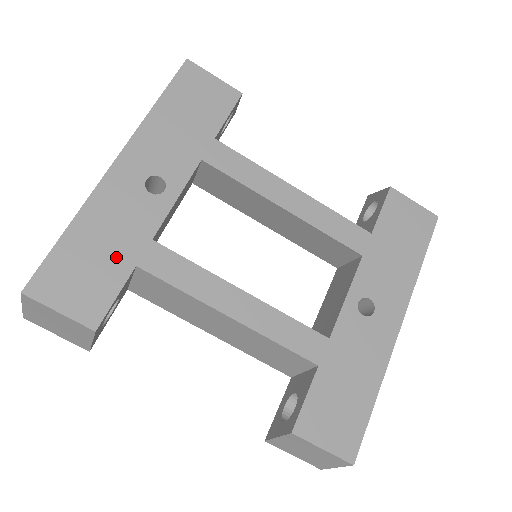
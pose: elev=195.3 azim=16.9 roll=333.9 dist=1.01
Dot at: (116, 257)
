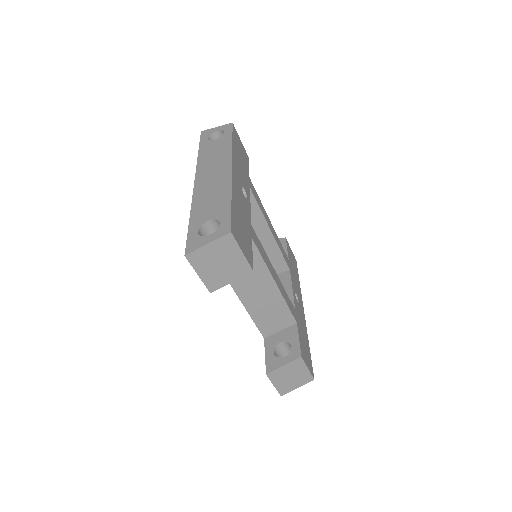
Dot at: (247, 228)
